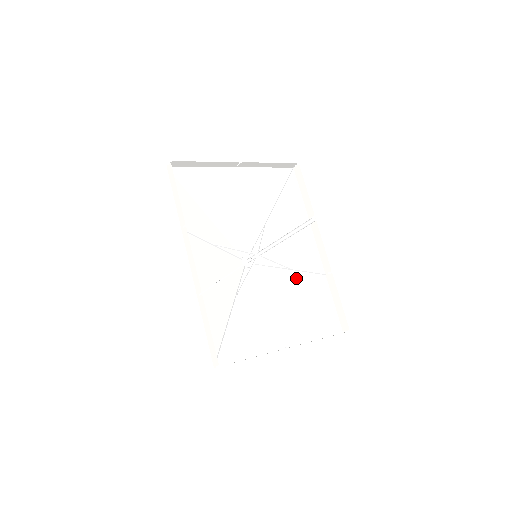
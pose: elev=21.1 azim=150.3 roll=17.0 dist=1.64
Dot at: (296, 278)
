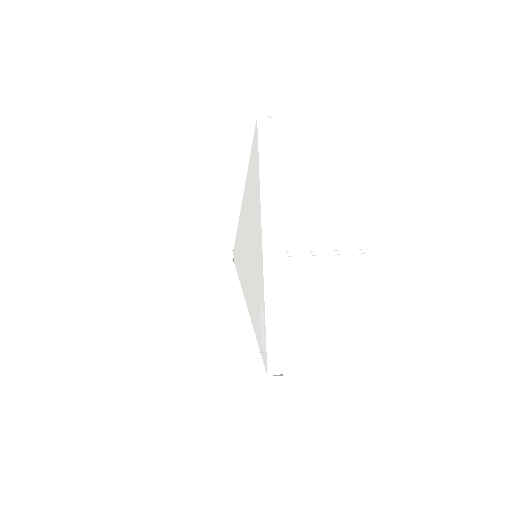
Dot at: occluded
